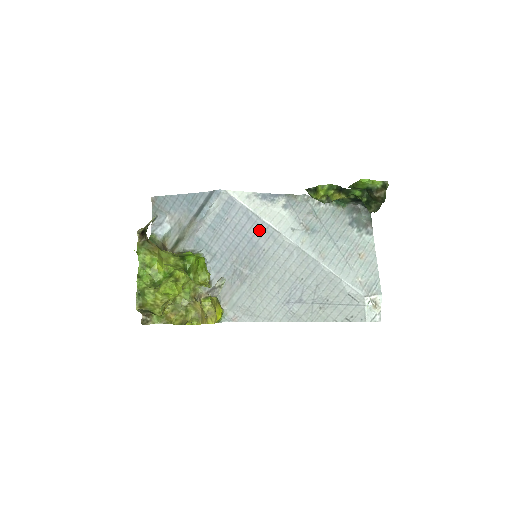
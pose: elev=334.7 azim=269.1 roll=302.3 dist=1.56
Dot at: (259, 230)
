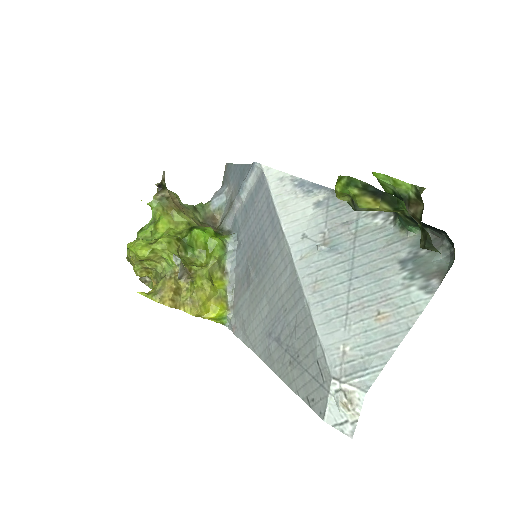
Dot at: (271, 224)
